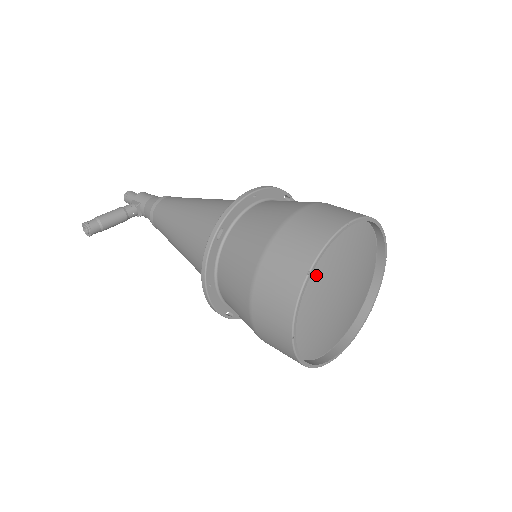
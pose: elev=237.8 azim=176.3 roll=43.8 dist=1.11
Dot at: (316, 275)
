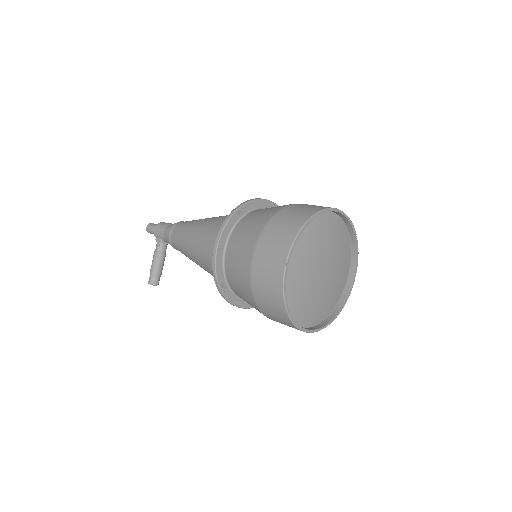
Dot at: (294, 296)
